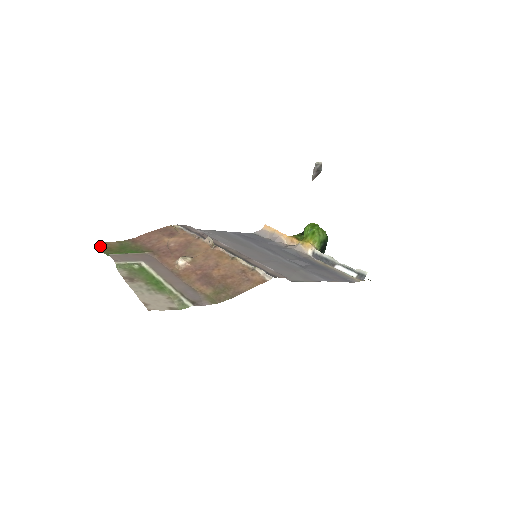
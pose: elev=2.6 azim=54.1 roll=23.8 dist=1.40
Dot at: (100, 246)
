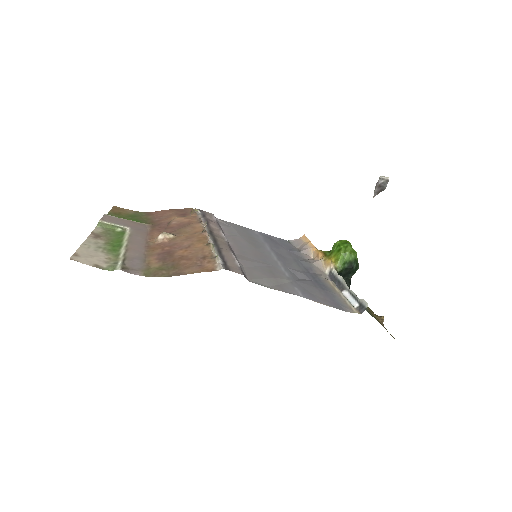
Dot at: (113, 209)
